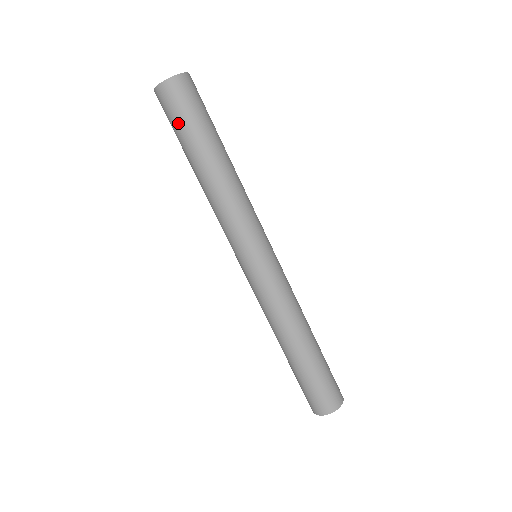
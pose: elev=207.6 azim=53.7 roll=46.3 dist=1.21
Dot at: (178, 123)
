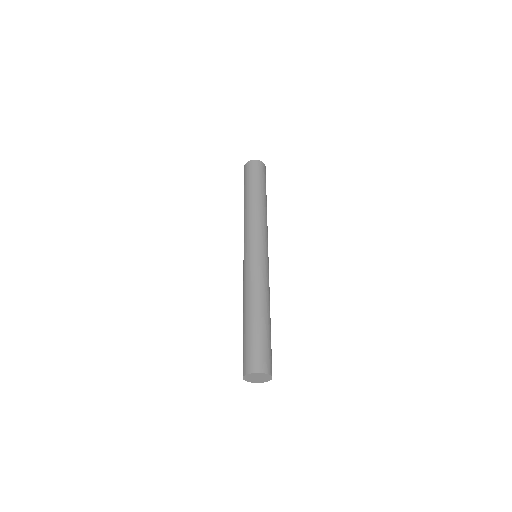
Dot at: (253, 176)
